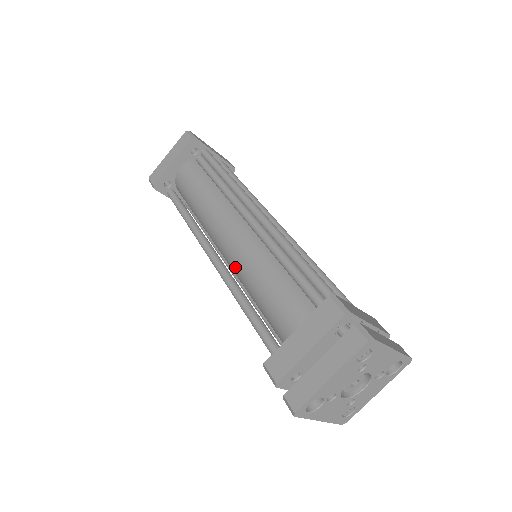
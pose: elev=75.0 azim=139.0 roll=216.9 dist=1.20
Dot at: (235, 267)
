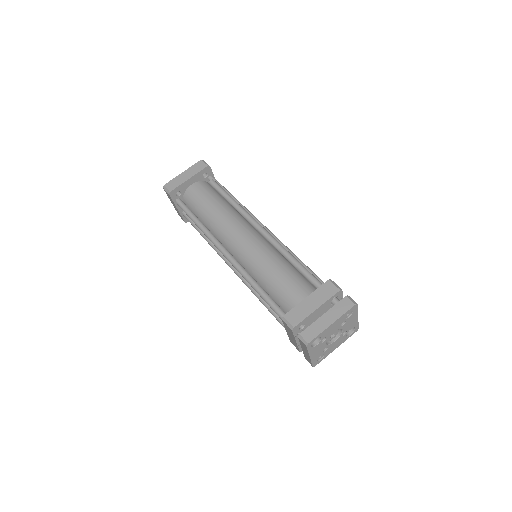
Dot at: (247, 259)
